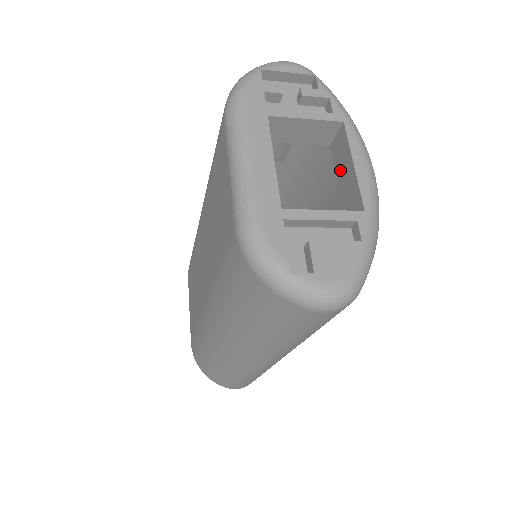
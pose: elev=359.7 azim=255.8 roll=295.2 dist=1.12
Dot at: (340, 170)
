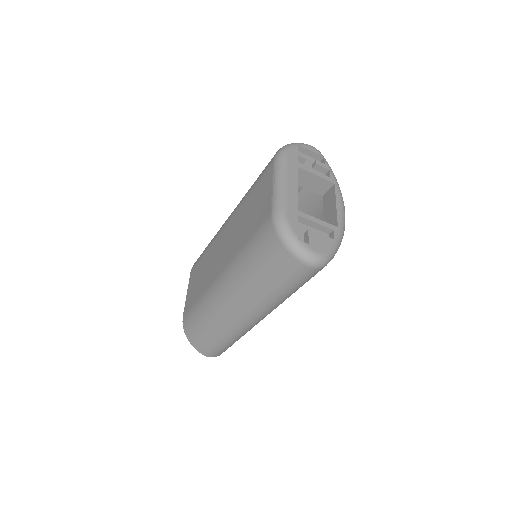
Dot at: (327, 208)
